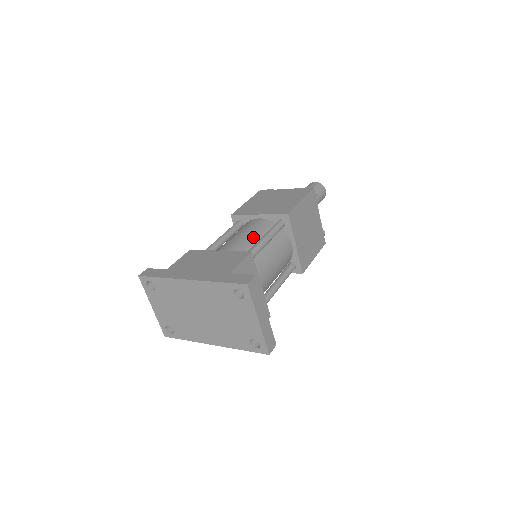
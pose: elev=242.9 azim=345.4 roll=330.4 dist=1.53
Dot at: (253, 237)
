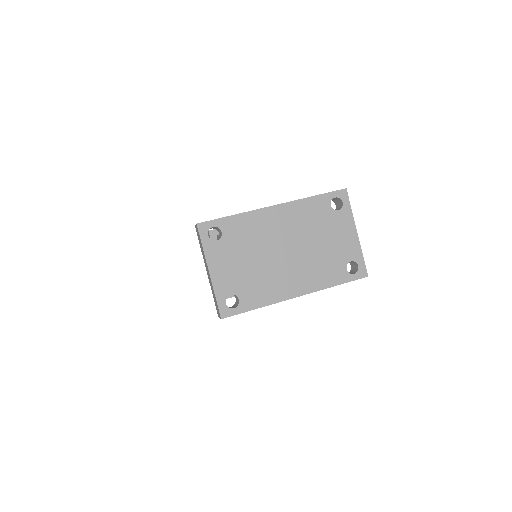
Dot at: occluded
